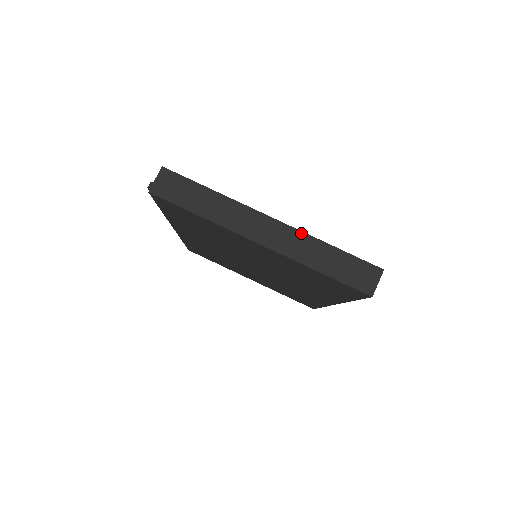
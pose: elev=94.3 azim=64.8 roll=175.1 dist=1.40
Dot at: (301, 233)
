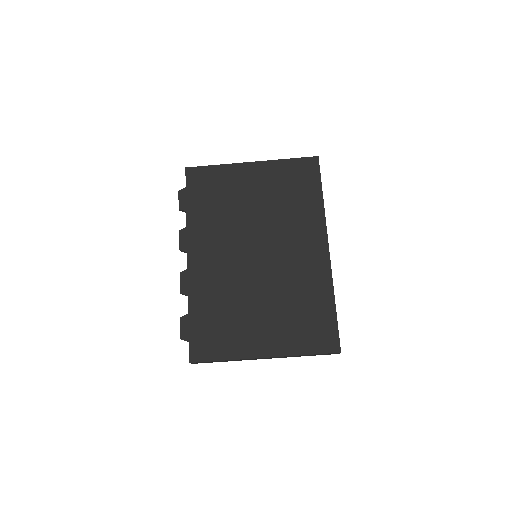
Dot at: occluded
